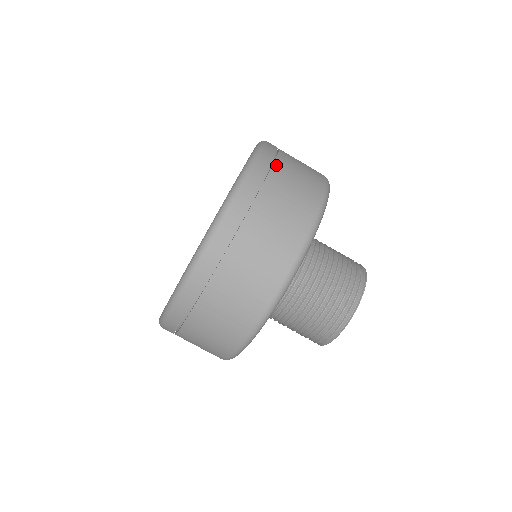
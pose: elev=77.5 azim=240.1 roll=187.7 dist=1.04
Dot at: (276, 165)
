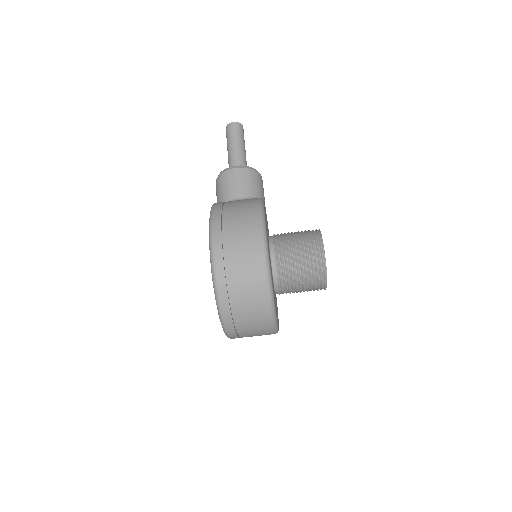
Dot at: (231, 296)
